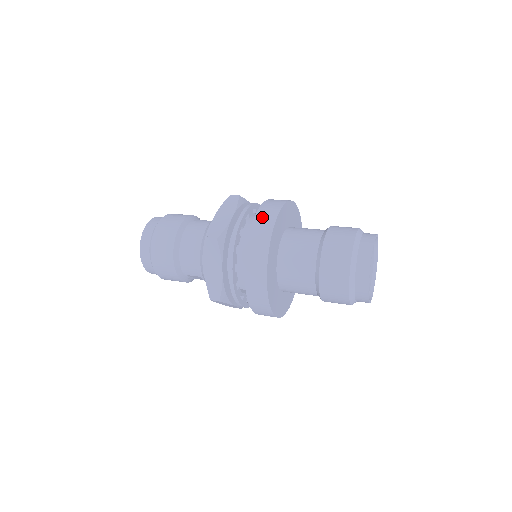
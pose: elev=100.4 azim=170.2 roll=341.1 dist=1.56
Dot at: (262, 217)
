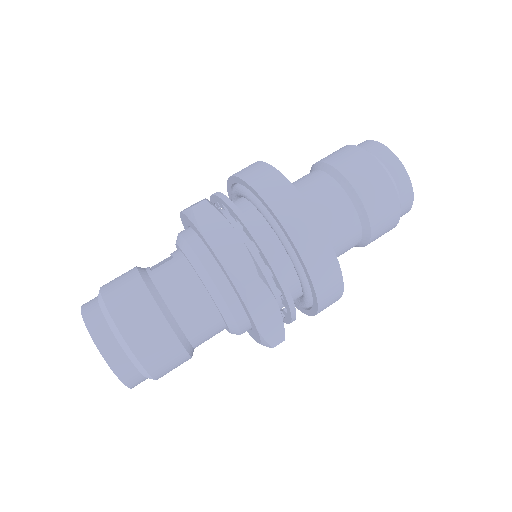
Dot at: (284, 207)
